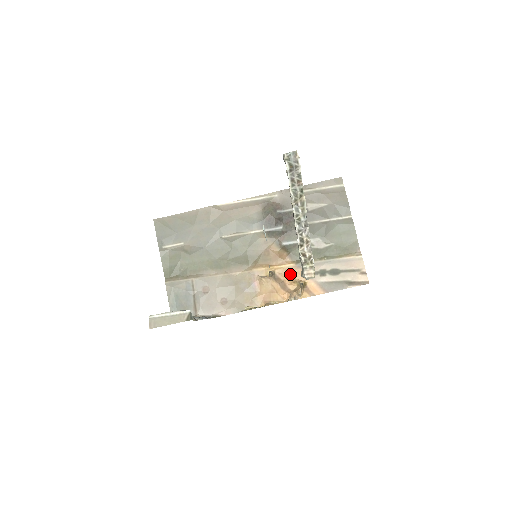
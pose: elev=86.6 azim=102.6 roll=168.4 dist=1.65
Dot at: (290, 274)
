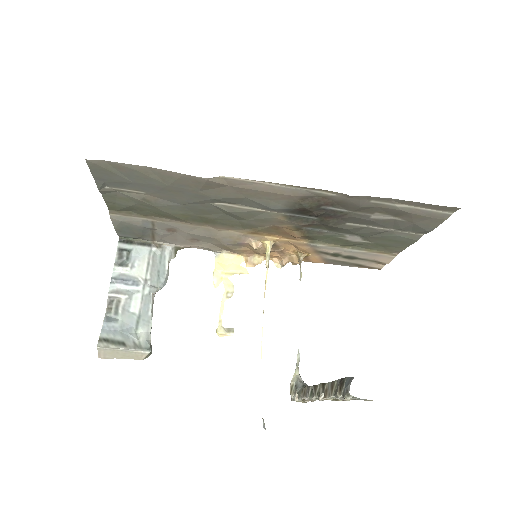
Dot at: occluded
